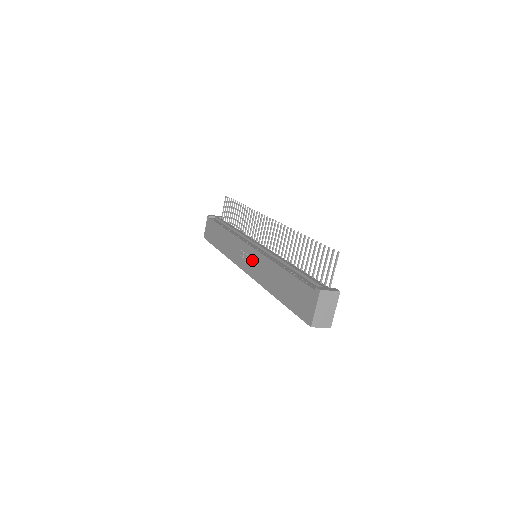
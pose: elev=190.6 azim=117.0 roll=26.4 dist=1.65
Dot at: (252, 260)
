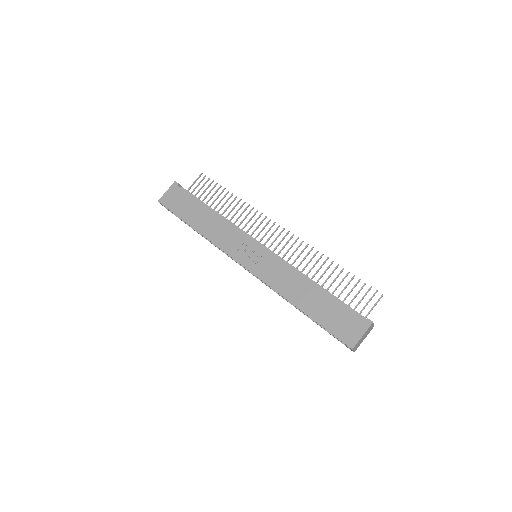
Dot at: (263, 261)
